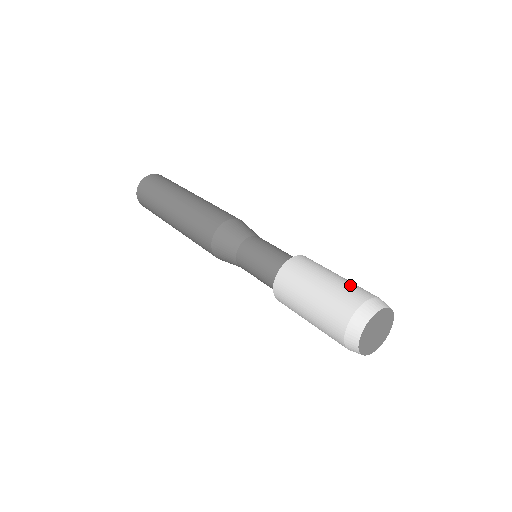
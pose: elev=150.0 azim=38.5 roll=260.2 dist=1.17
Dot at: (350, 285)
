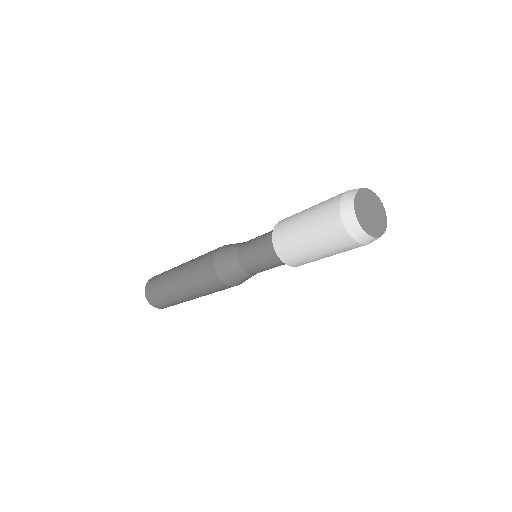
Dot at: occluded
